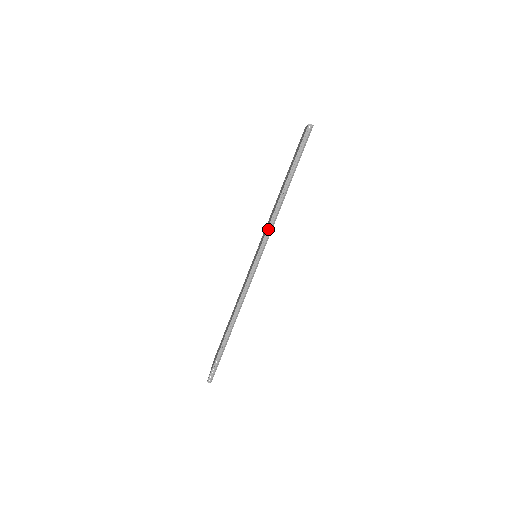
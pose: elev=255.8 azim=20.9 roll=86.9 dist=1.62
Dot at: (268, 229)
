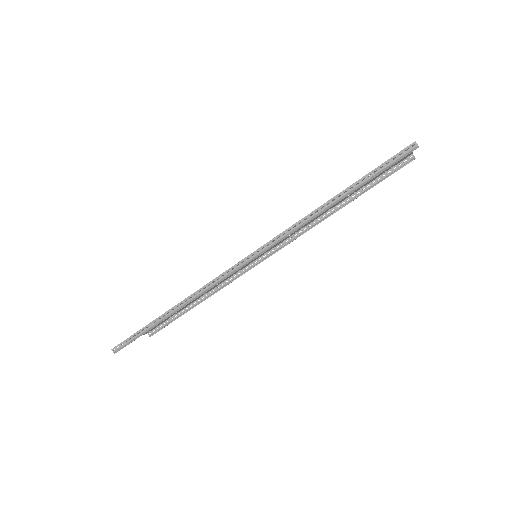
Dot at: (284, 232)
